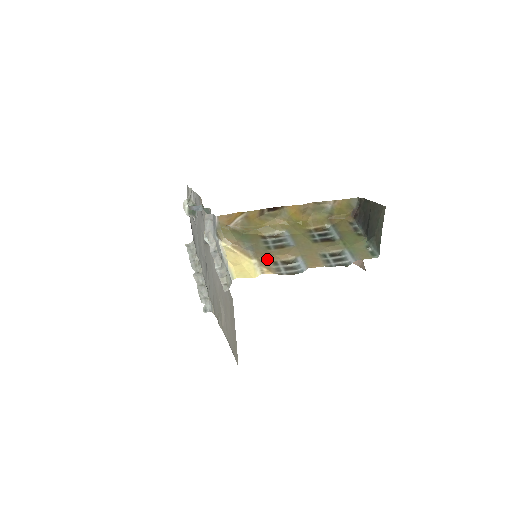
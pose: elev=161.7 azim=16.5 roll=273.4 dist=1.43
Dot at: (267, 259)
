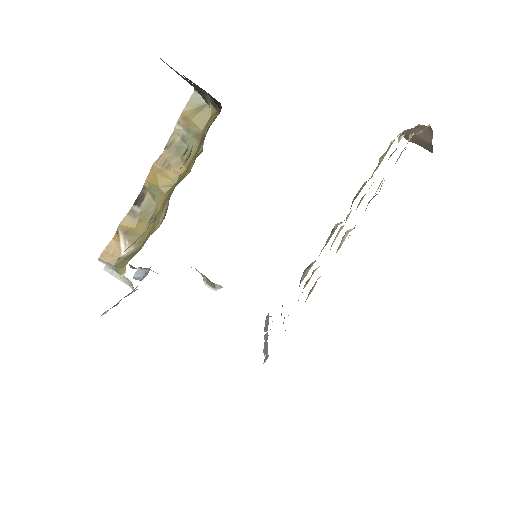
Dot at: (133, 243)
